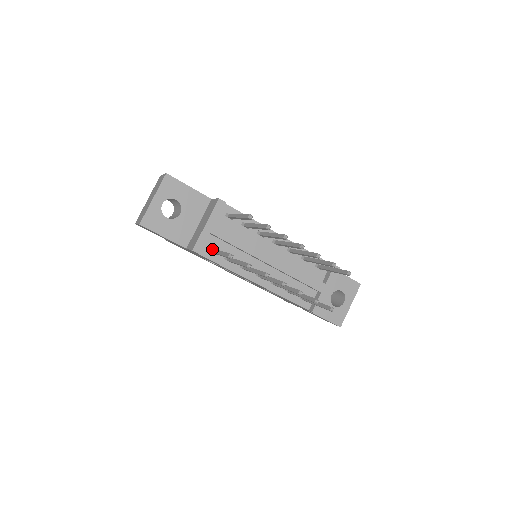
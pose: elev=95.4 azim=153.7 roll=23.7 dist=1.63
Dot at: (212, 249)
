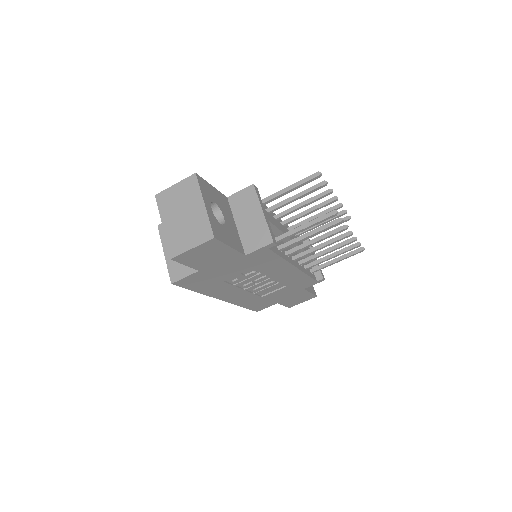
Dot at: (275, 238)
